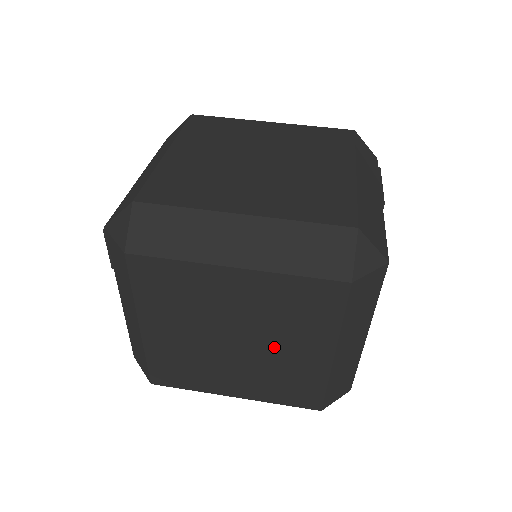
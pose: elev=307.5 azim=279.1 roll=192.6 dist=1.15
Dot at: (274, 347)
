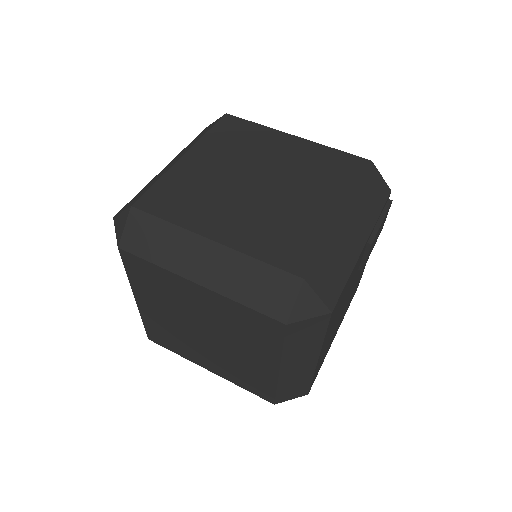
Dot at: (233, 348)
